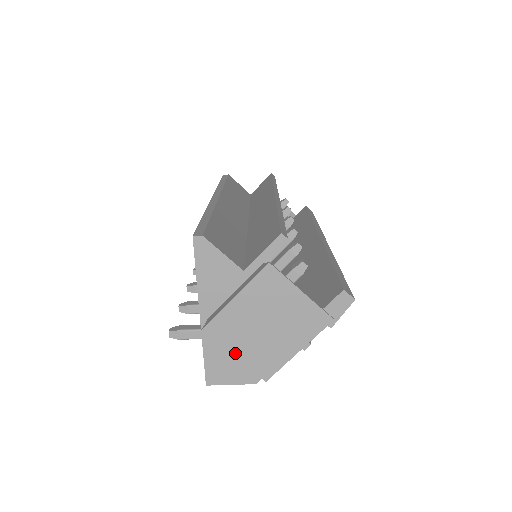
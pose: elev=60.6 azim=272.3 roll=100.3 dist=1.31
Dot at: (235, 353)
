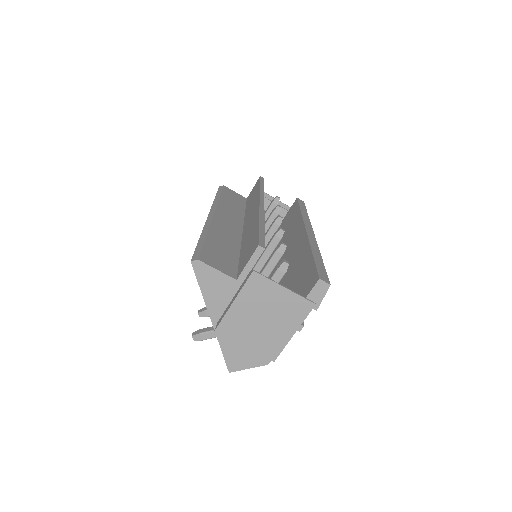
Dot at: (244, 344)
